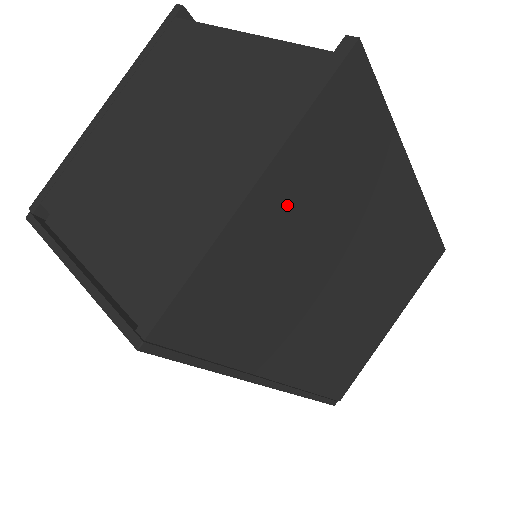
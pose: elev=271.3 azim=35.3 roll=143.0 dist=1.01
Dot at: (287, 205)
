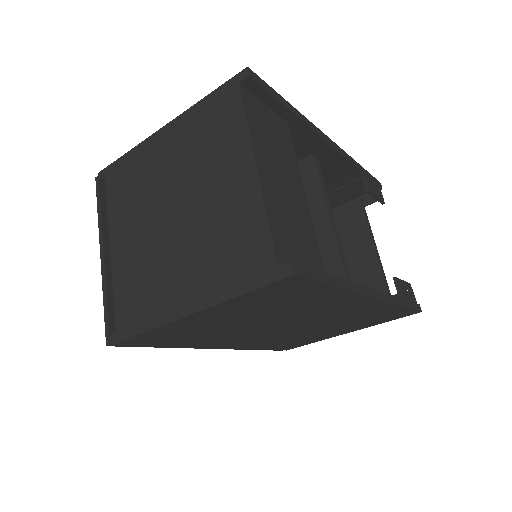
Dot at: (222, 316)
